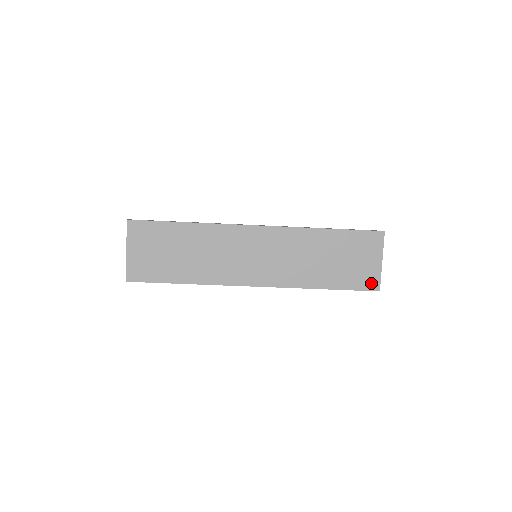
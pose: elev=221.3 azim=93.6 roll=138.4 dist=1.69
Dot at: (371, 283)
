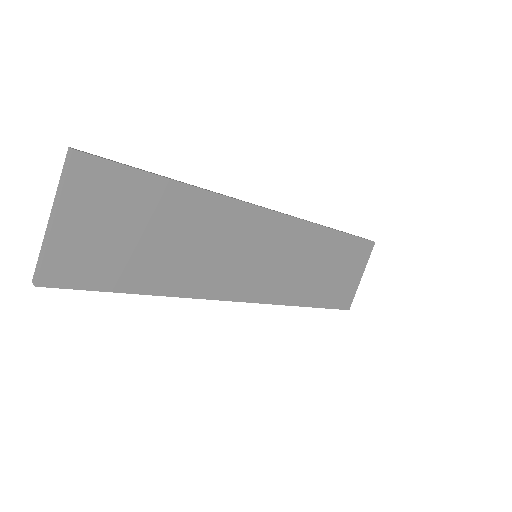
Dot at: (346, 300)
